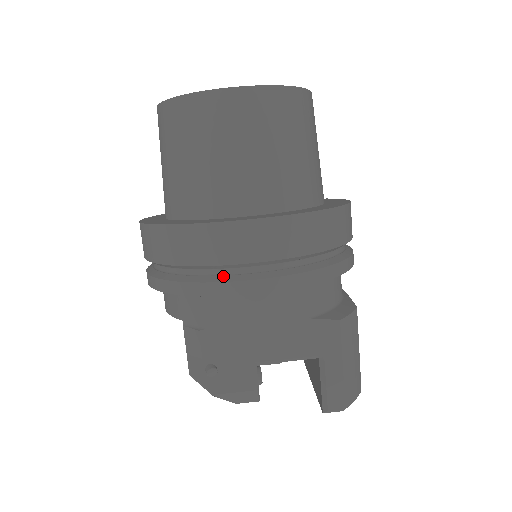
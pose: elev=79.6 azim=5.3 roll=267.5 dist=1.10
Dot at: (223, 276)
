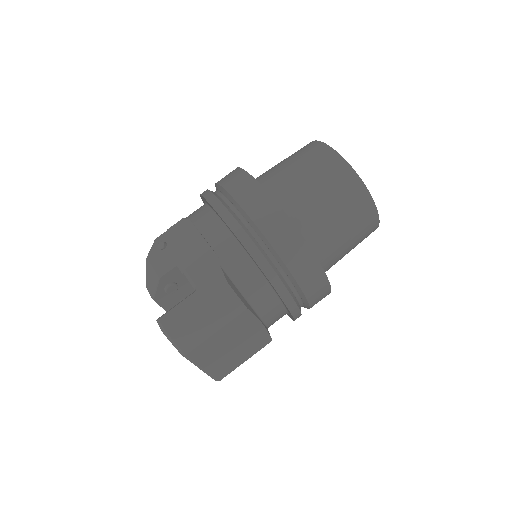
Dot at: (220, 197)
